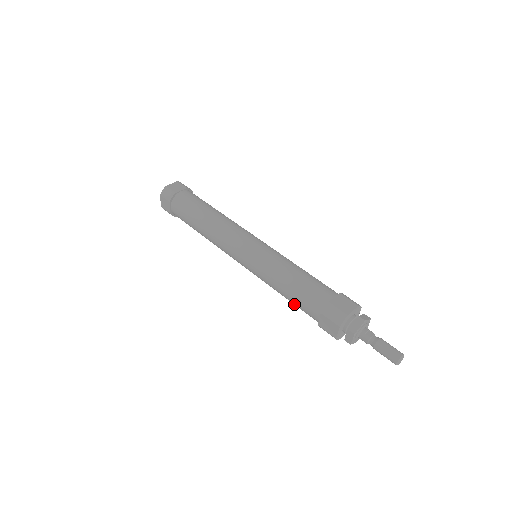
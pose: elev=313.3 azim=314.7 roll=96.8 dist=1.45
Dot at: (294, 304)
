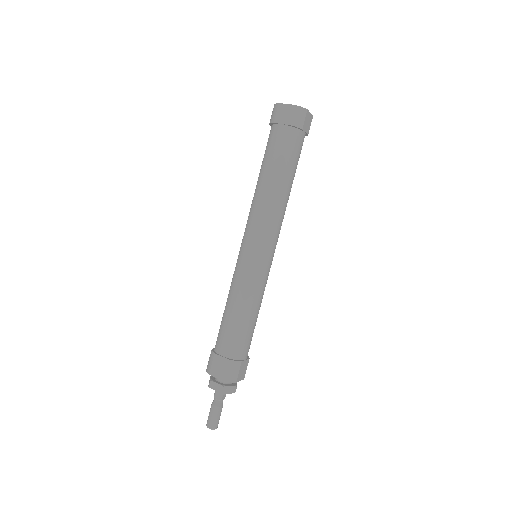
Dot at: (224, 321)
